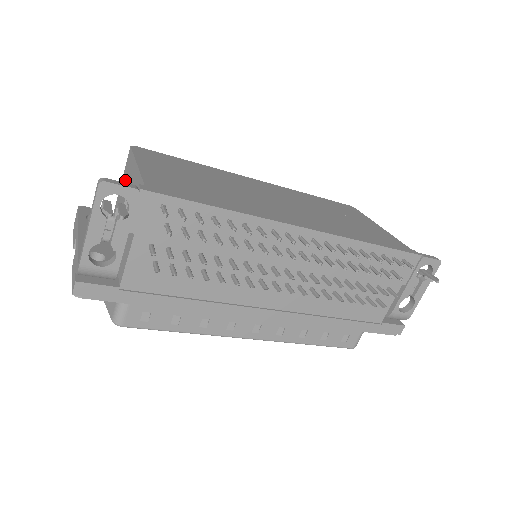
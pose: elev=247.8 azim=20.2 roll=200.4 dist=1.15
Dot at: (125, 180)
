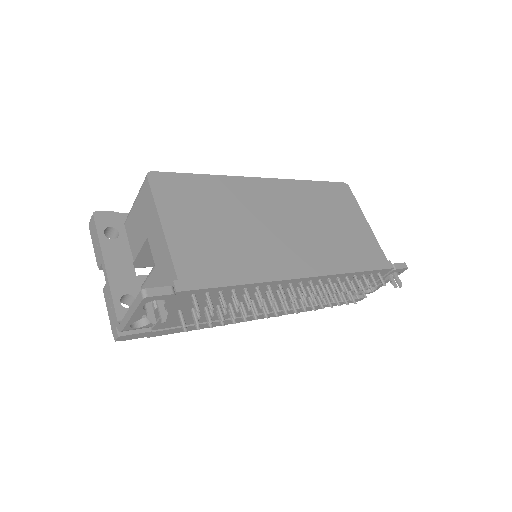
Dot at: (143, 212)
